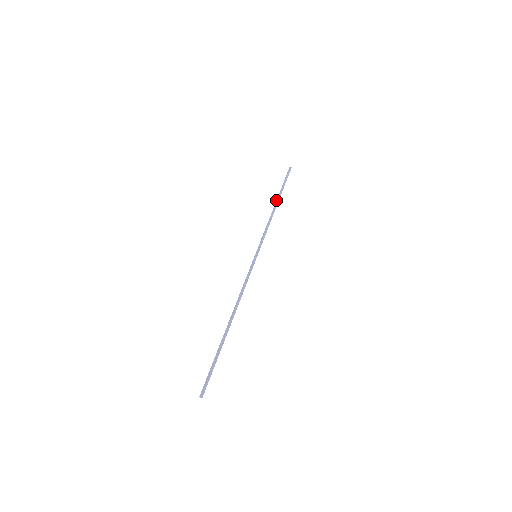
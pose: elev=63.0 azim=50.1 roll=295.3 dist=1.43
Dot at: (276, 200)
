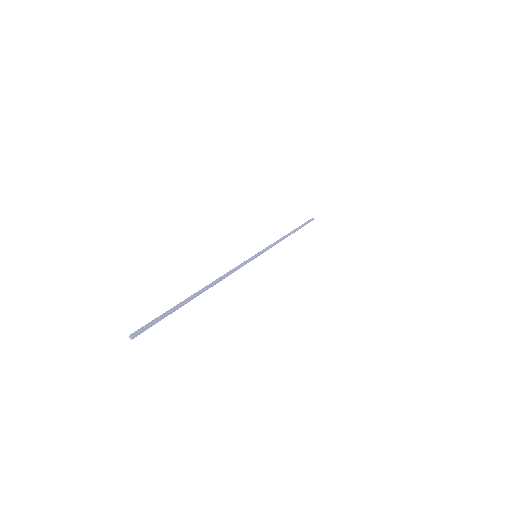
Dot at: (291, 231)
